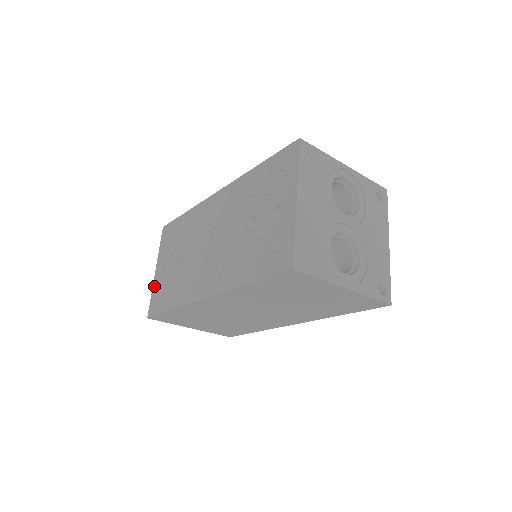
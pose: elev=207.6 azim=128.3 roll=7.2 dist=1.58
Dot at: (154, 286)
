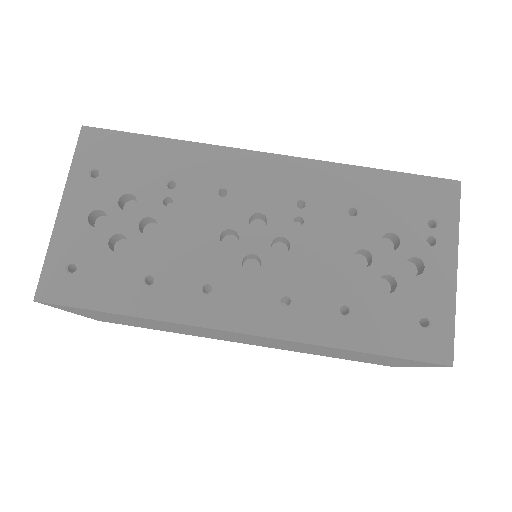
Dot at: (58, 241)
